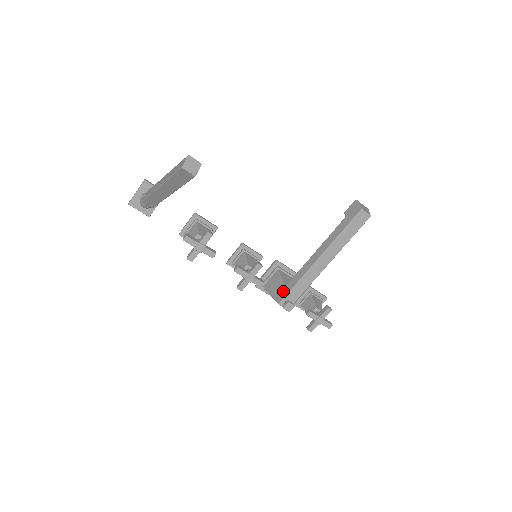
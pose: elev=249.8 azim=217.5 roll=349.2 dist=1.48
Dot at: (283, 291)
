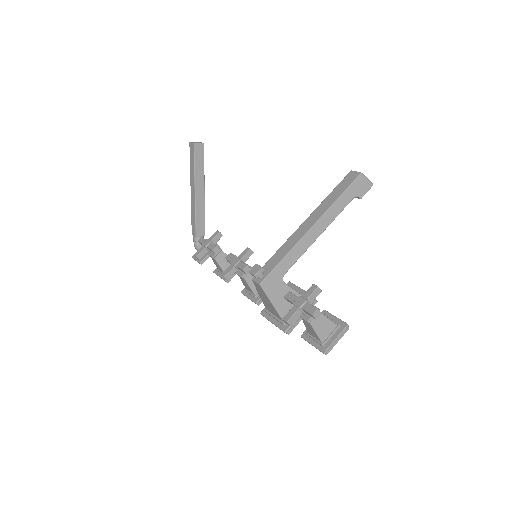
Dot at: occluded
